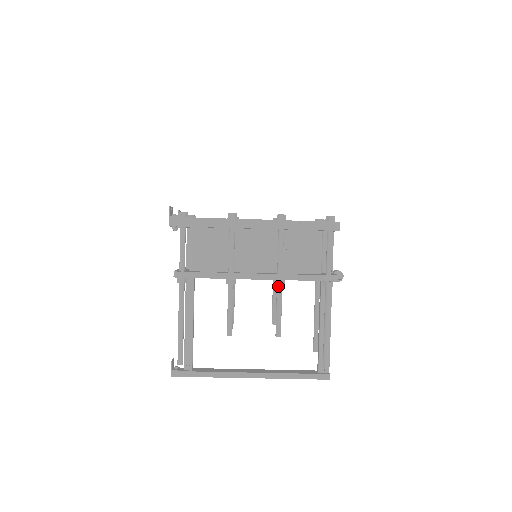
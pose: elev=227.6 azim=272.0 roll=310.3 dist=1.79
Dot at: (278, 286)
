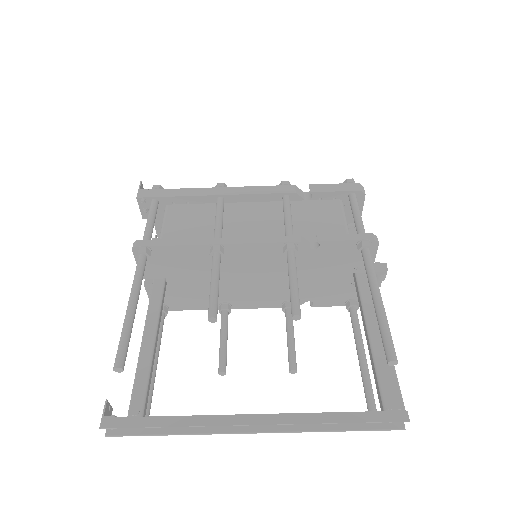
Dot at: (288, 251)
